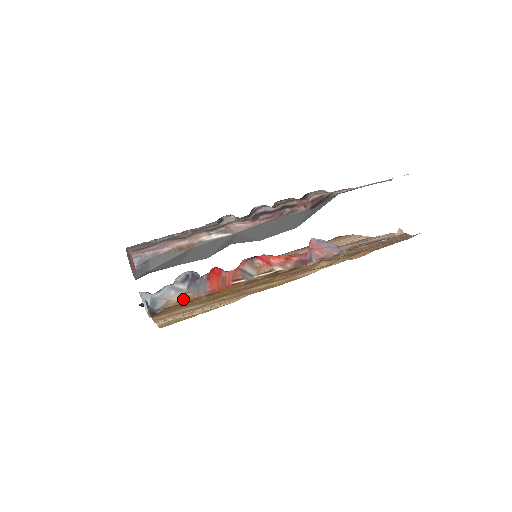
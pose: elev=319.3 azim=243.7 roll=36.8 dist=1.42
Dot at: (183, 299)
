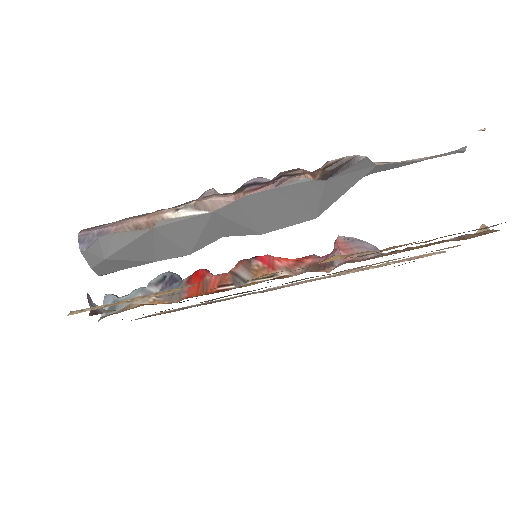
Dot at: (148, 303)
